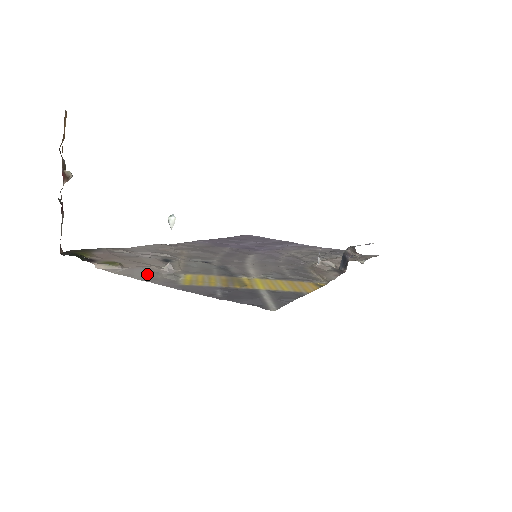
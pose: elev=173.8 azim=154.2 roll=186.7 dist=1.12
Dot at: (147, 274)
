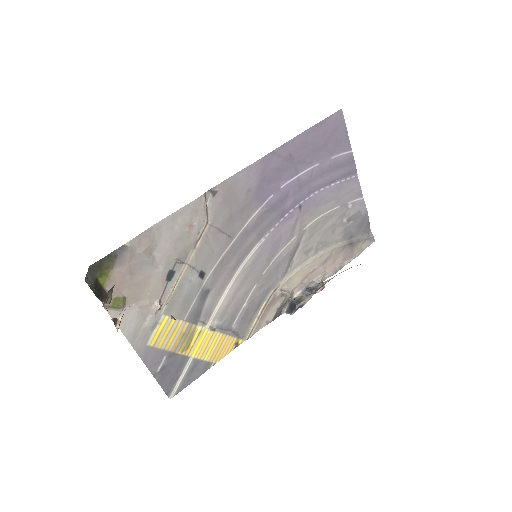
Dot at: (135, 324)
